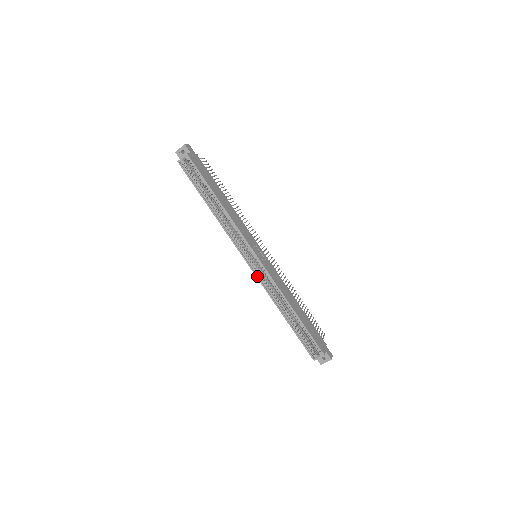
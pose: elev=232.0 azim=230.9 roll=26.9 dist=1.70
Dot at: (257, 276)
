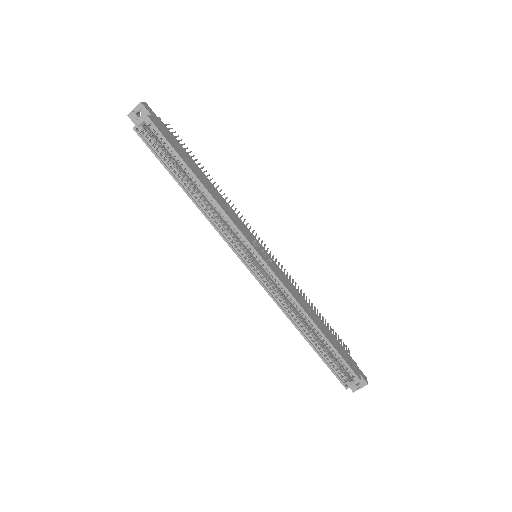
Dot at: (262, 284)
